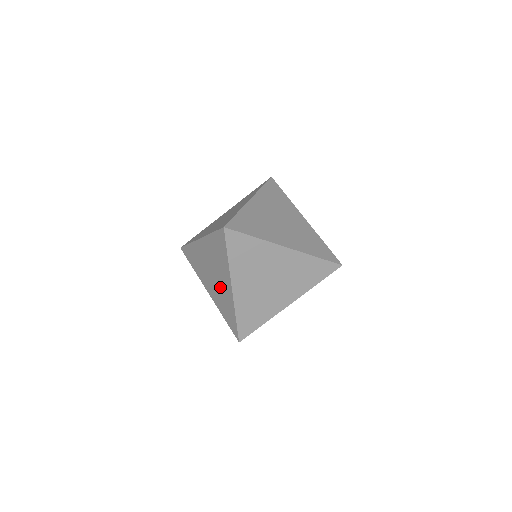
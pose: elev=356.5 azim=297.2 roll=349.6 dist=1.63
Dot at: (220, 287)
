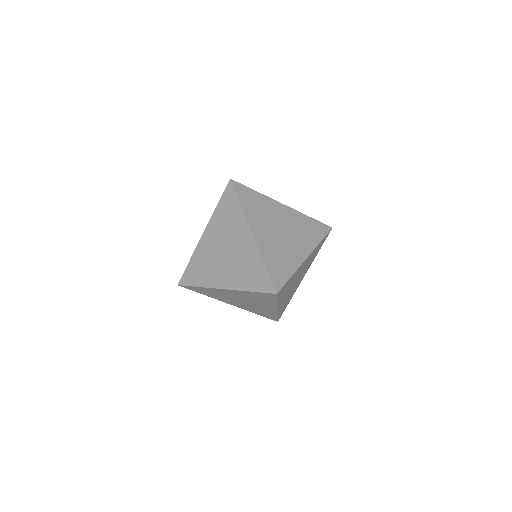
Dot at: occluded
